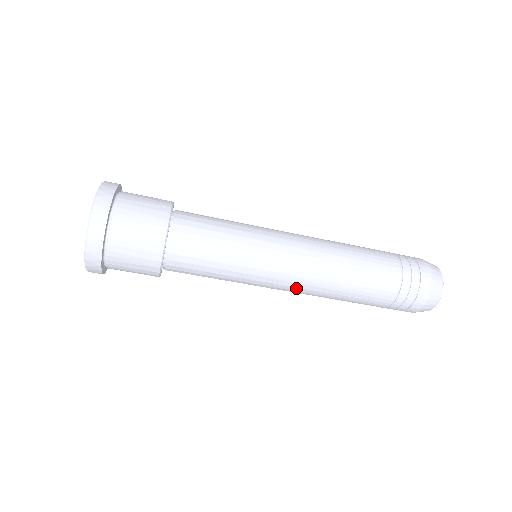
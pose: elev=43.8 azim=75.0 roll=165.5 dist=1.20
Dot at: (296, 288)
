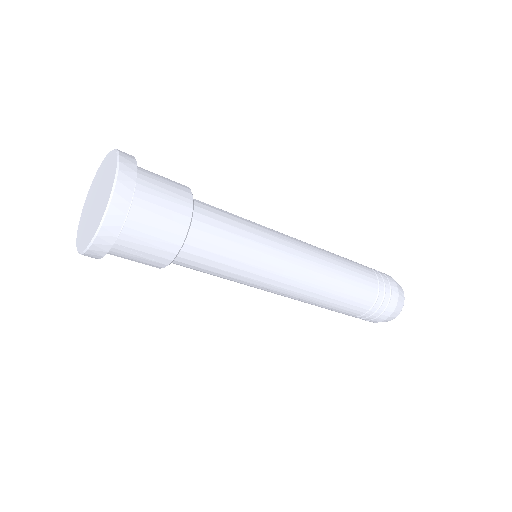
Dot at: (284, 296)
